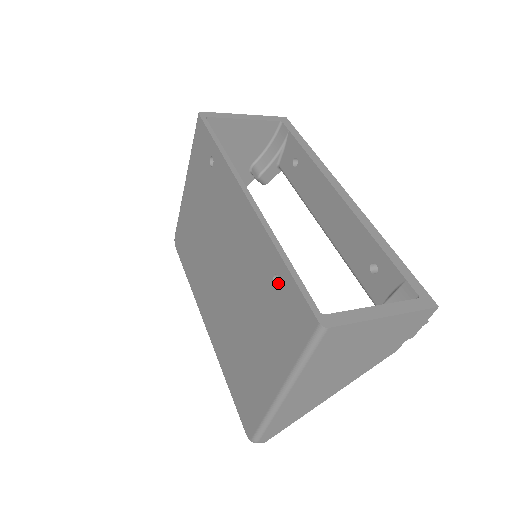
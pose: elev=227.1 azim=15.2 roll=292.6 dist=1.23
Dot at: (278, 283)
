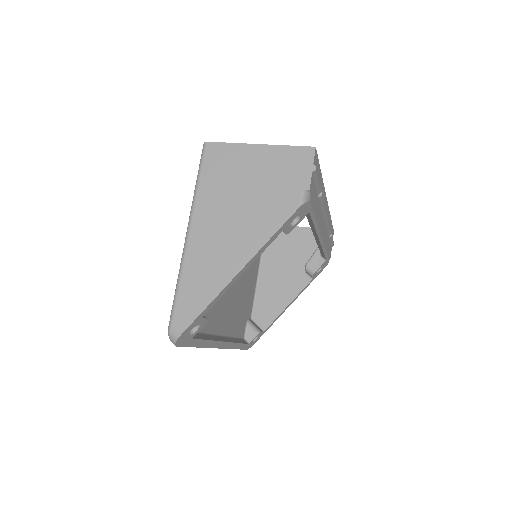
Dot at: occluded
